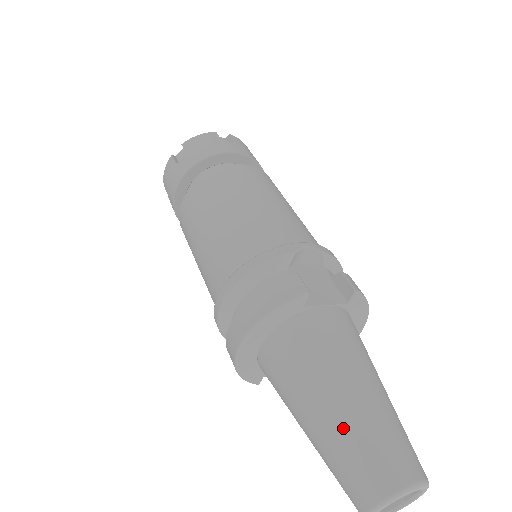
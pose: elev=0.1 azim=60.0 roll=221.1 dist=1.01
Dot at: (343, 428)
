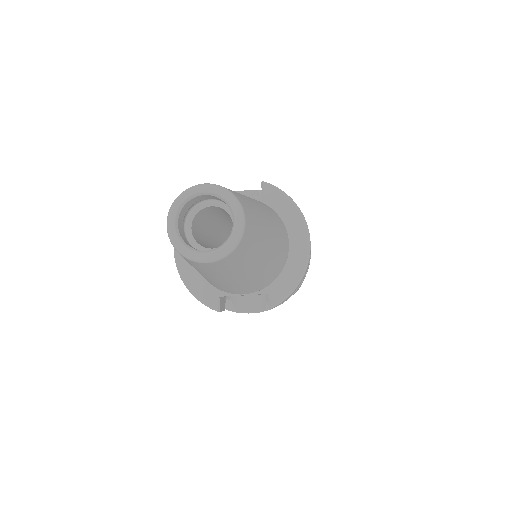
Dot at: occluded
